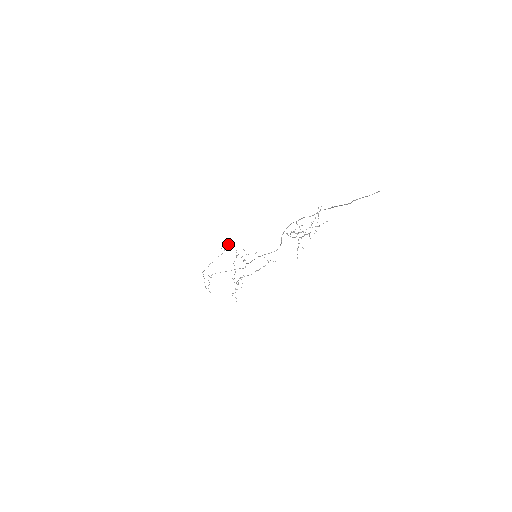
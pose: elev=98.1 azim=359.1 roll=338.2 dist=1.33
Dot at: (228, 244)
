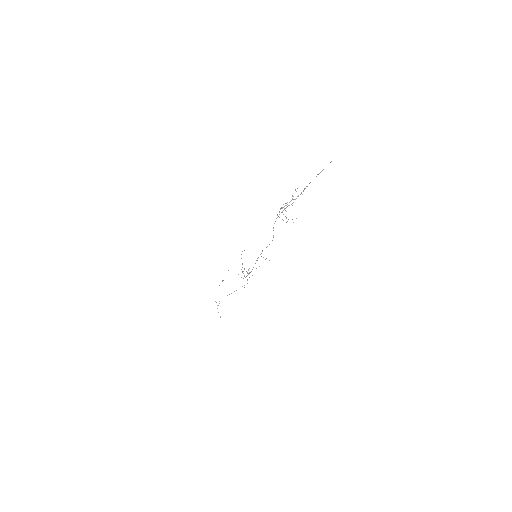
Dot at: occluded
